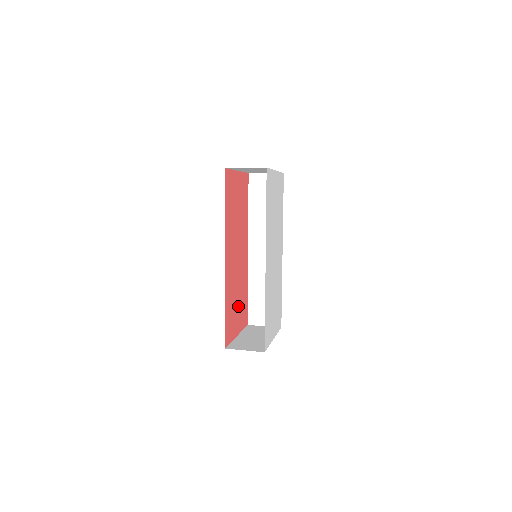
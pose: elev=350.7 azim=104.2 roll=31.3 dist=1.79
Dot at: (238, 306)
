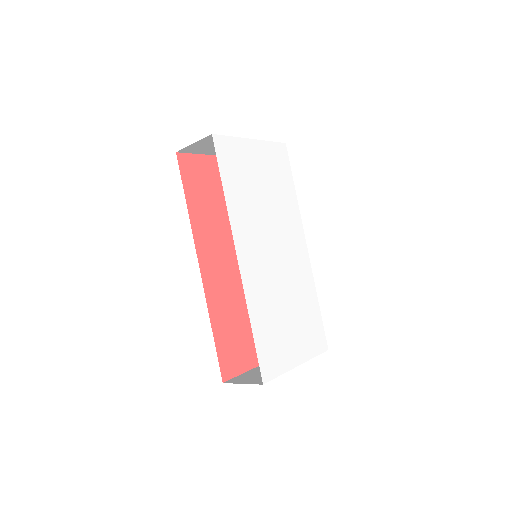
Dot at: occluded
